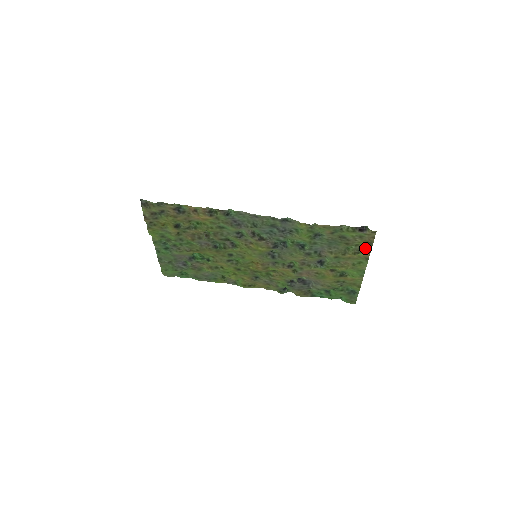
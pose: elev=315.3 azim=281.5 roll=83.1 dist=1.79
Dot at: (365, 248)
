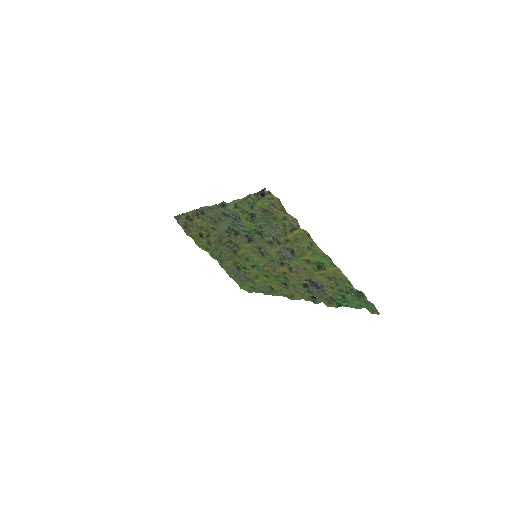
Dot at: (293, 220)
